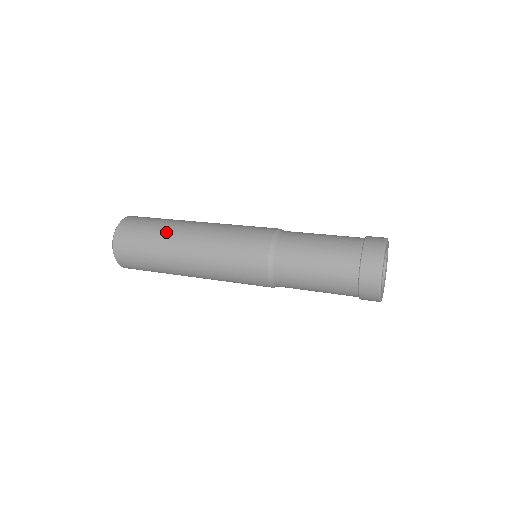
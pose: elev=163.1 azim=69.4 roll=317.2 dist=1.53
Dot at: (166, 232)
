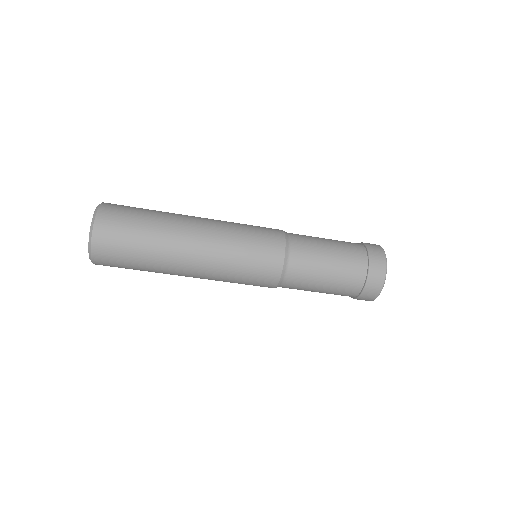
Dot at: (167, 216)
